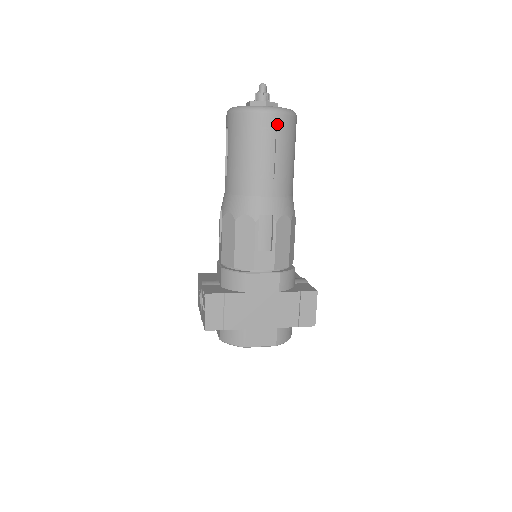
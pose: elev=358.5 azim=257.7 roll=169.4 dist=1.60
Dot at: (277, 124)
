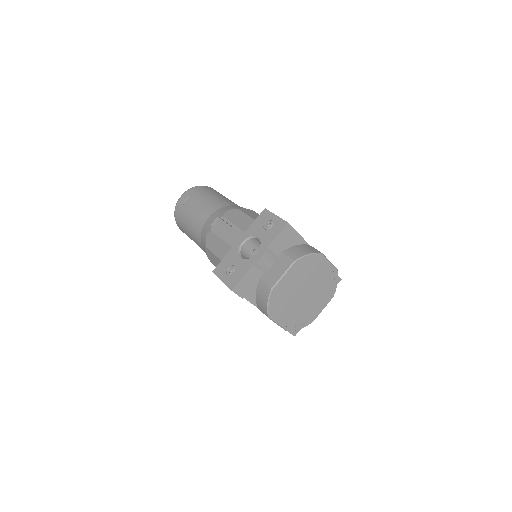
Dot at: occluded
